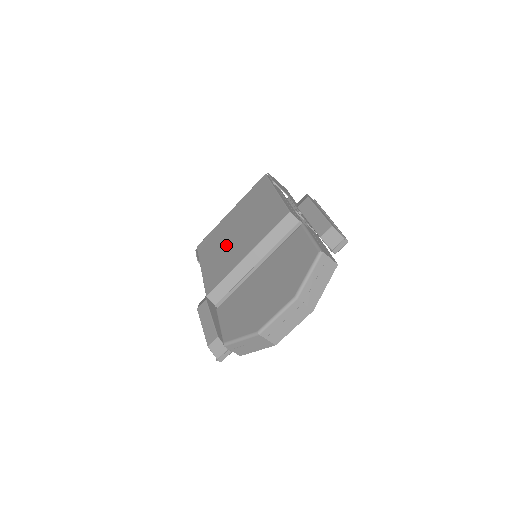
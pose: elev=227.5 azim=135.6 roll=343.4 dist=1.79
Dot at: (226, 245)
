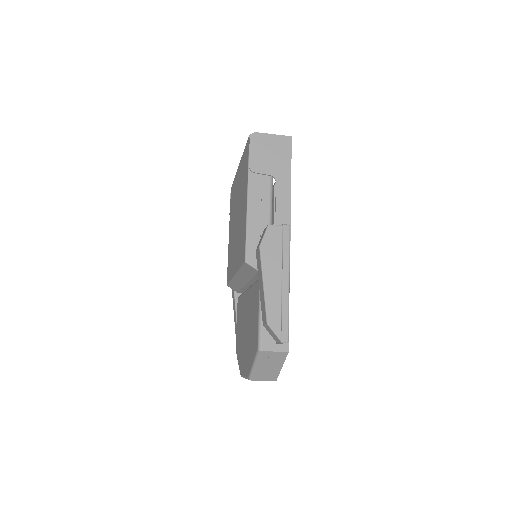
Dot at: (233, 229)
